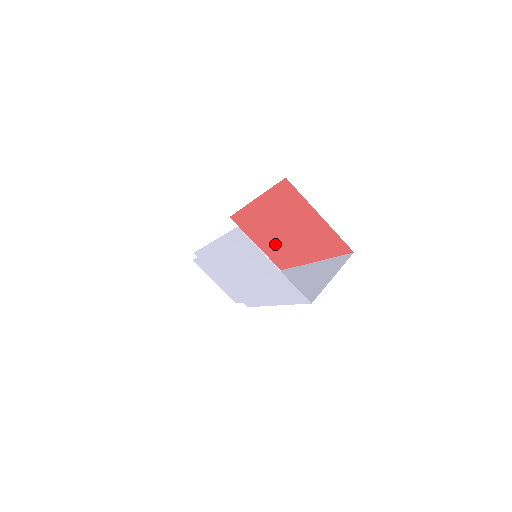
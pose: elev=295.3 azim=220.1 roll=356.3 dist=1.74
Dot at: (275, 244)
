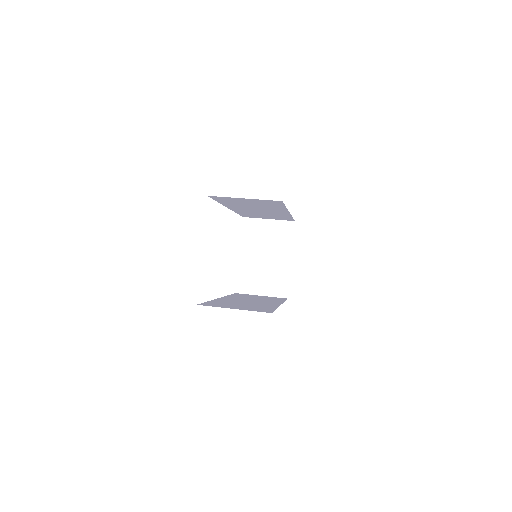
Dot at: occluded
